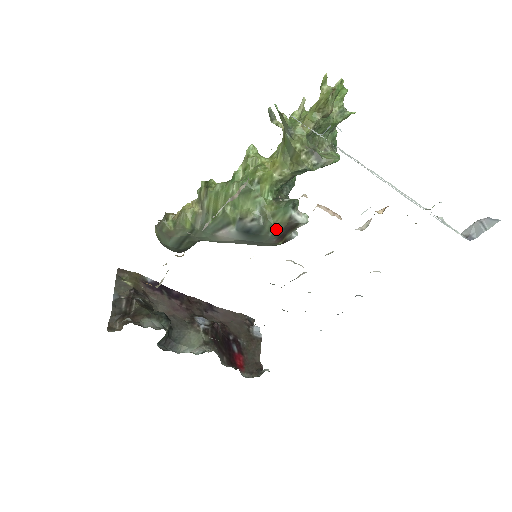
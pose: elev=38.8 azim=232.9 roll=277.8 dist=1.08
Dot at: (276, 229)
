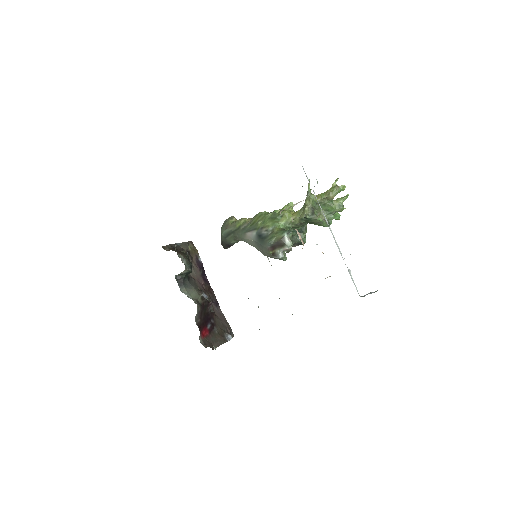
Dot at: (273, 240)
